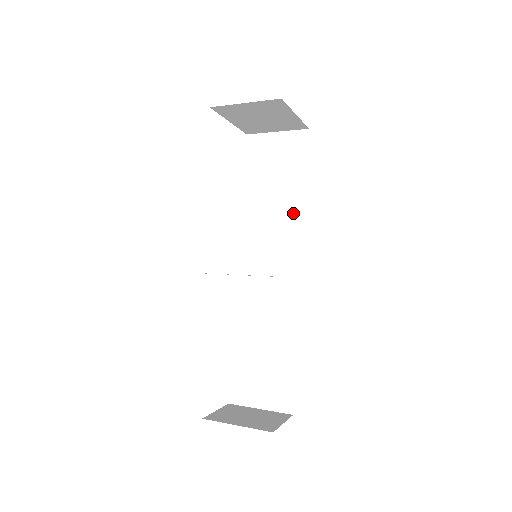
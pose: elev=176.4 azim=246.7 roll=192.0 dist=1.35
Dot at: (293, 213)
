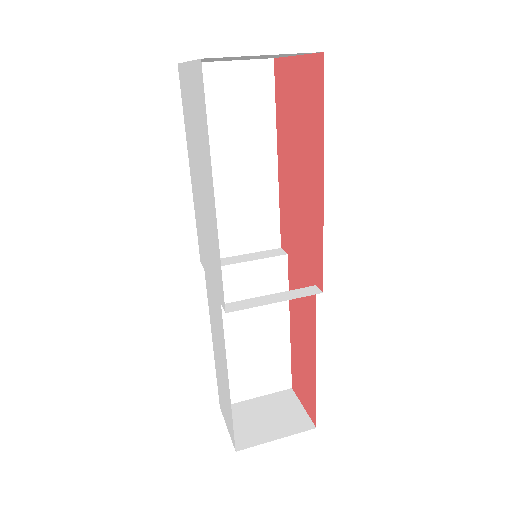
Dot at: (262, 178)
